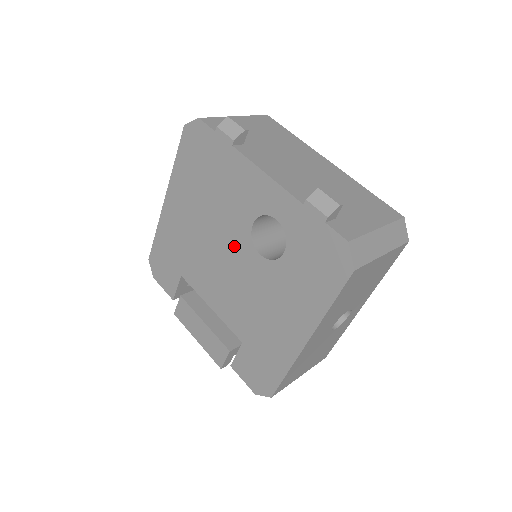
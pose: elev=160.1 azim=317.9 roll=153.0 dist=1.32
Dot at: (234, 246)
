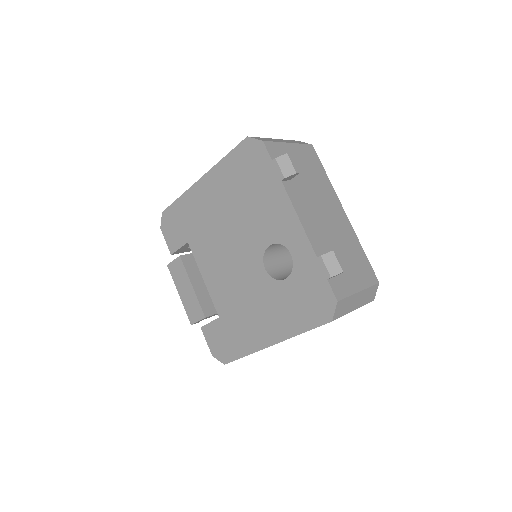
Dot at: (246, 250)
